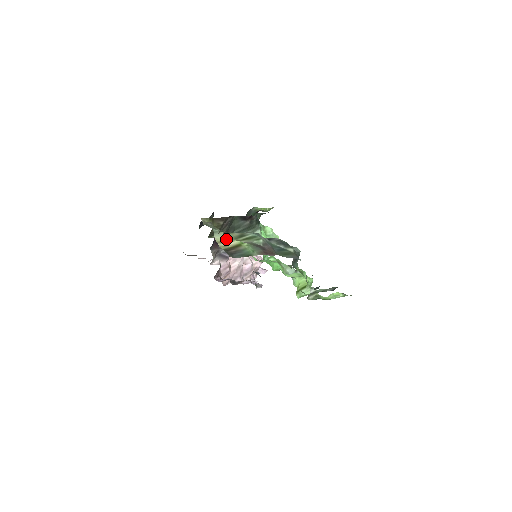
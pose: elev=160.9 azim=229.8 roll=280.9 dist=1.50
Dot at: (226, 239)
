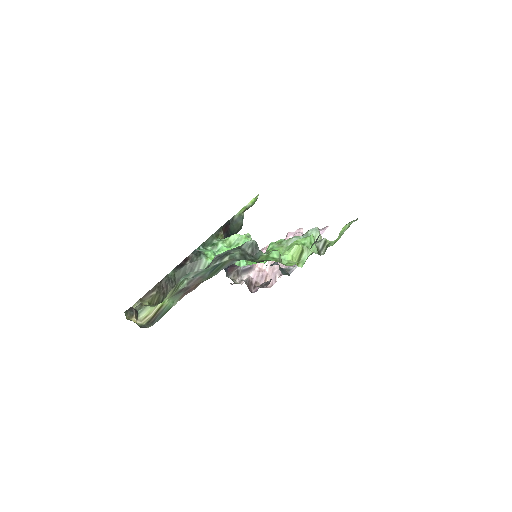
Dot at: (151, 310)
